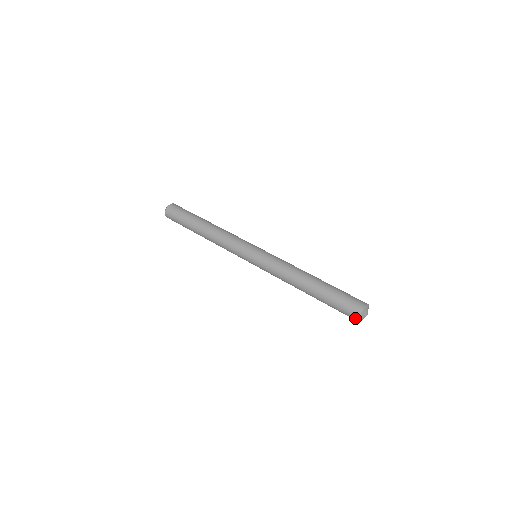
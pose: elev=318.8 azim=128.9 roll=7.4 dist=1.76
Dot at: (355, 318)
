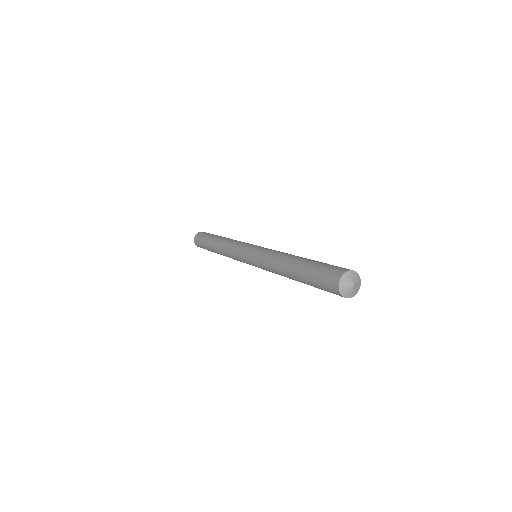
Dot at: (335, 286)
